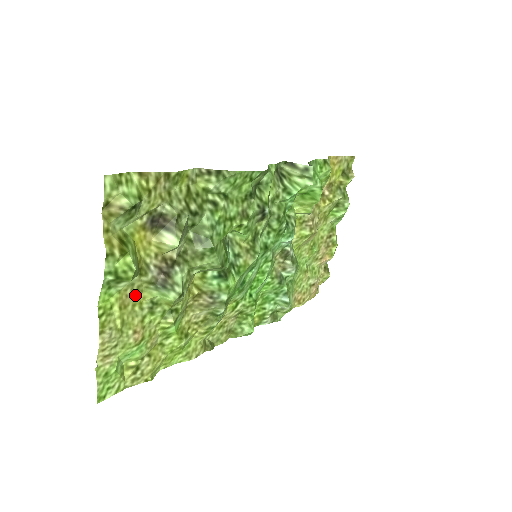
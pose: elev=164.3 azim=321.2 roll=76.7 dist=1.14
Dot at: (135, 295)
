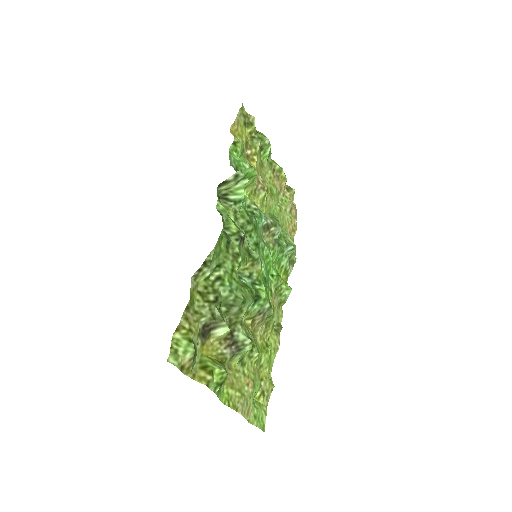
Dot at: (230, 372)
